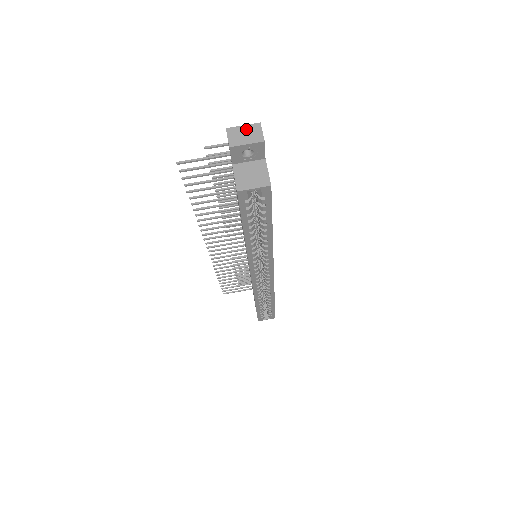
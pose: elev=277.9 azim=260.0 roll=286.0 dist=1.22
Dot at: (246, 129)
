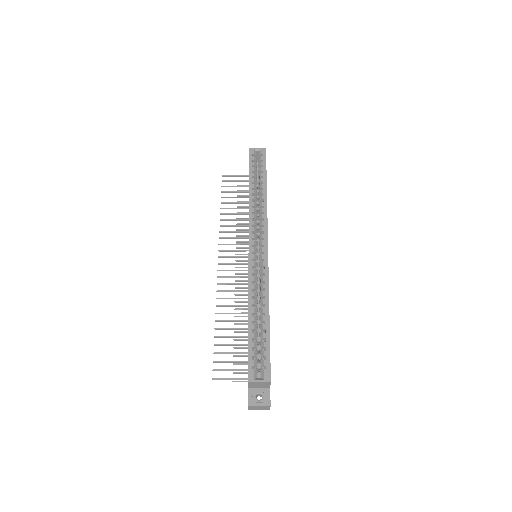
Dot at: occluded
